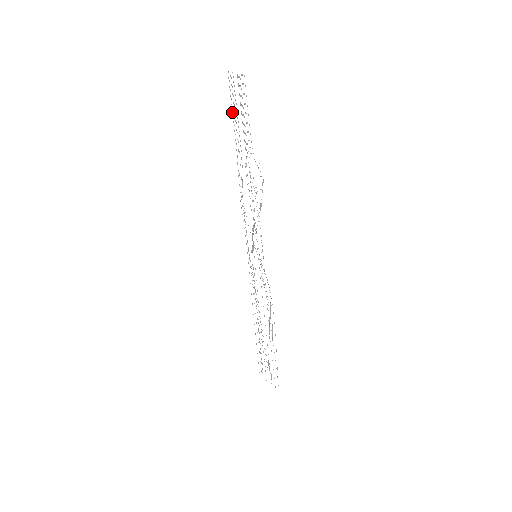
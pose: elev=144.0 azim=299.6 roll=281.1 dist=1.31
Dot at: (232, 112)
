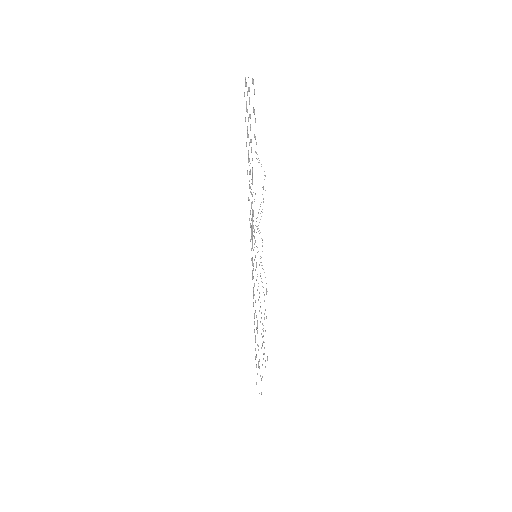
Dot at: occluded
